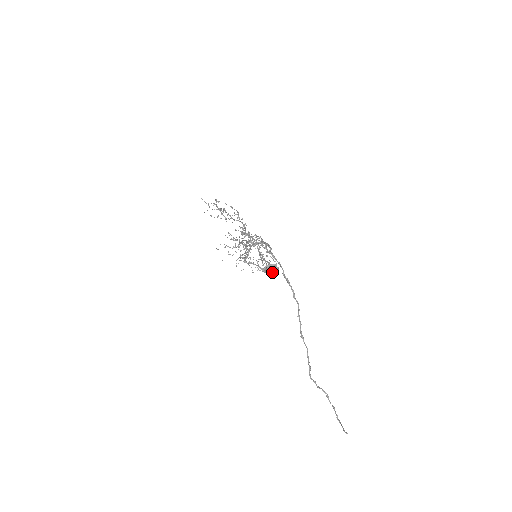
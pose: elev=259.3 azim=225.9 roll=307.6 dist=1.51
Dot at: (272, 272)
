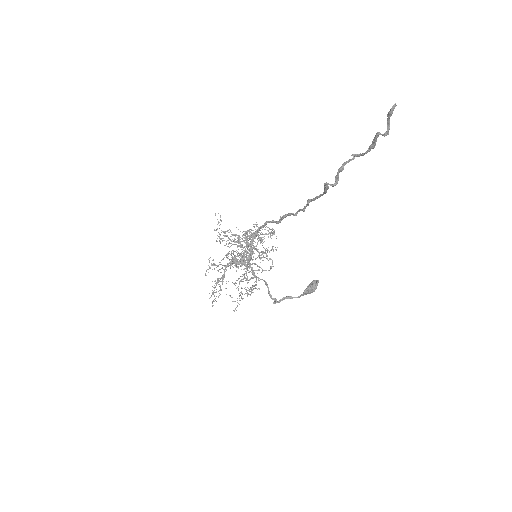
Dot at: (312, 285)
